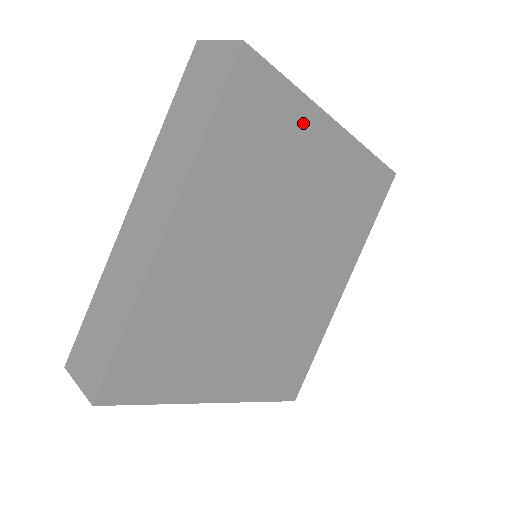
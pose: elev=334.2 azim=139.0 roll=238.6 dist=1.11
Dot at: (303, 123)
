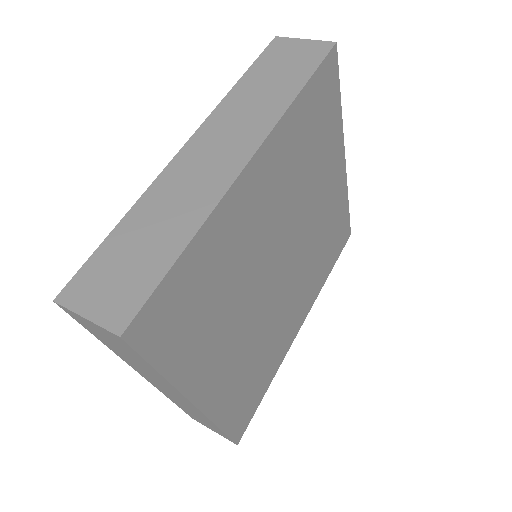
Dot at: (334, 142)
